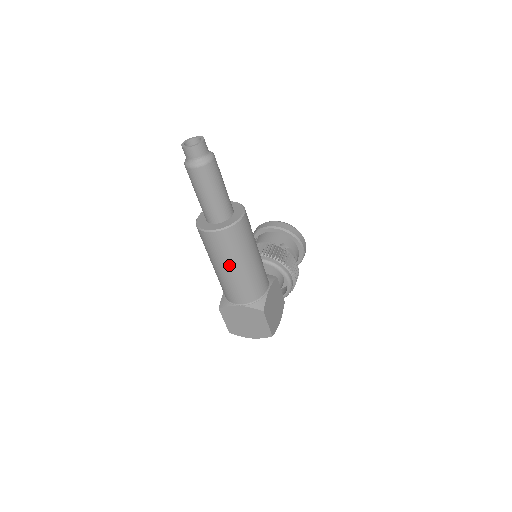
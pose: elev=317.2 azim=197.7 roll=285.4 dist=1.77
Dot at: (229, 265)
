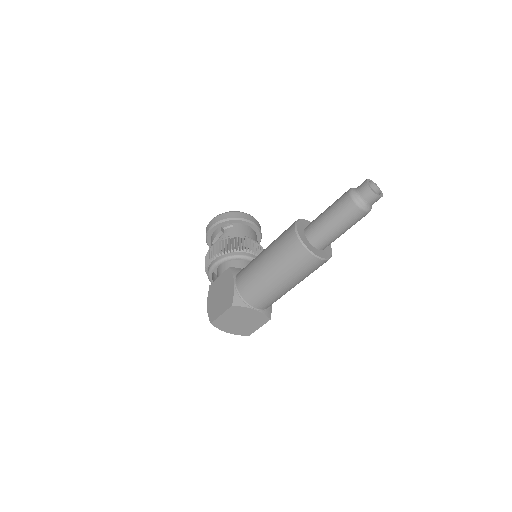
Dot at: (294, 282)
